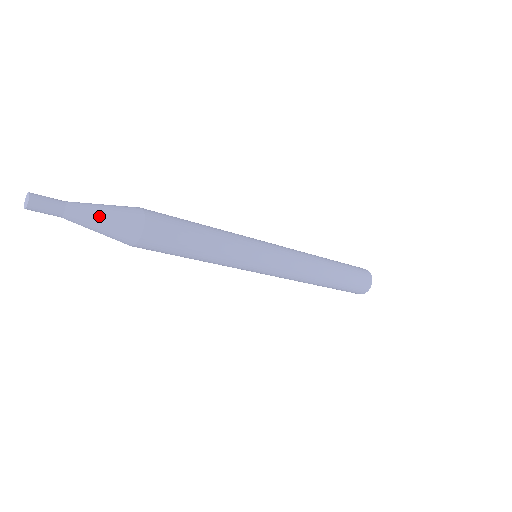
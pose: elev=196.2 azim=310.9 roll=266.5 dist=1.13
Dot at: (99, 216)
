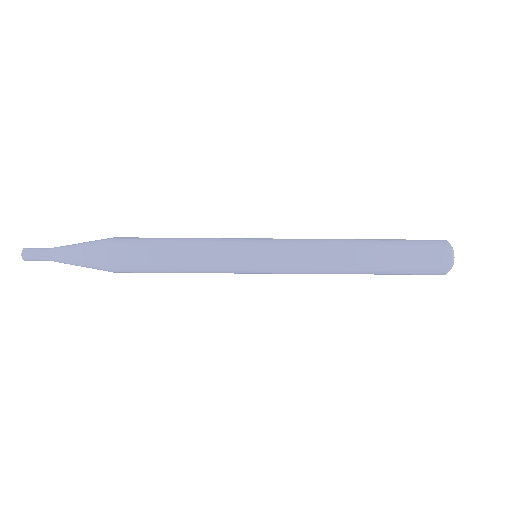
Dot at: (73, 254)
